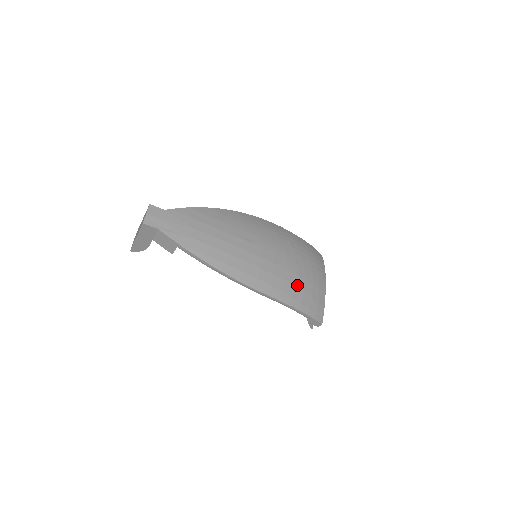
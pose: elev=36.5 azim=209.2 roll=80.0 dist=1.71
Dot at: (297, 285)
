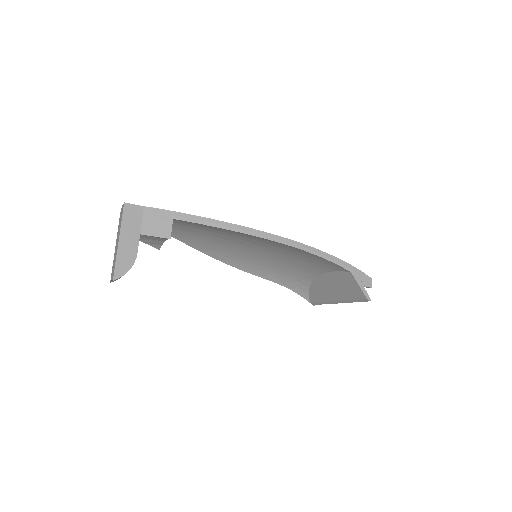
Dot at: occluded
